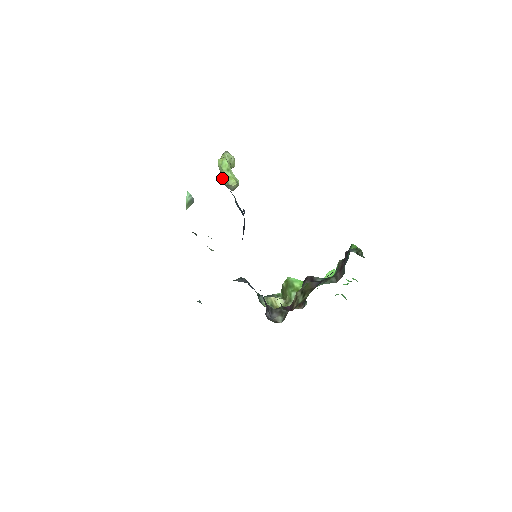
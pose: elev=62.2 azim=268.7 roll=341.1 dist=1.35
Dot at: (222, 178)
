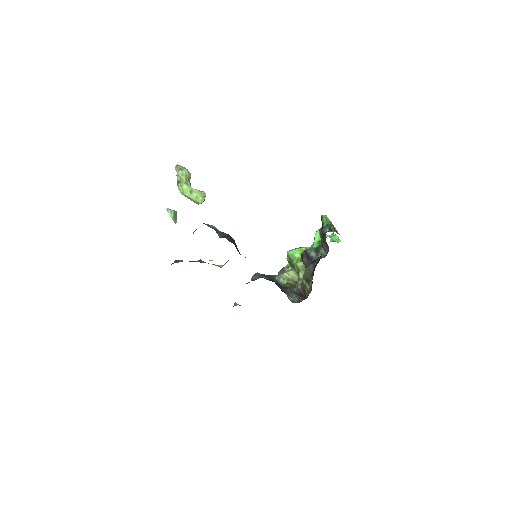
Dot at: occluded
